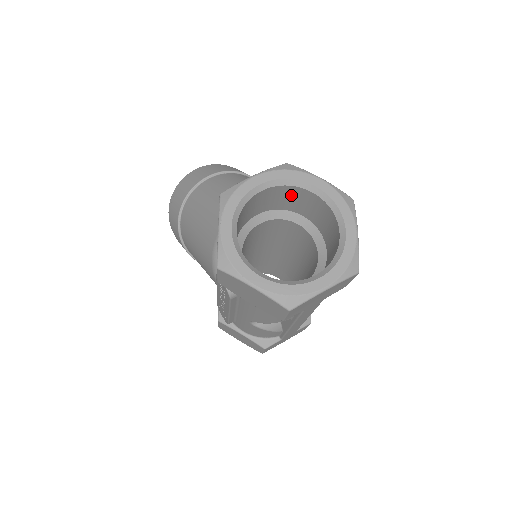
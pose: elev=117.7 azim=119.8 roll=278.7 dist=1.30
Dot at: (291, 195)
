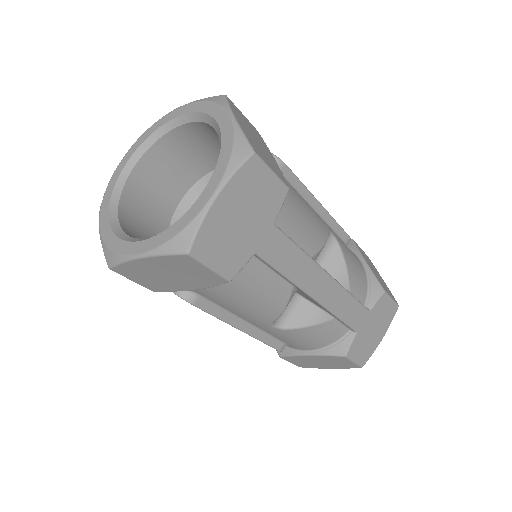
Dot at: (179, 151)
